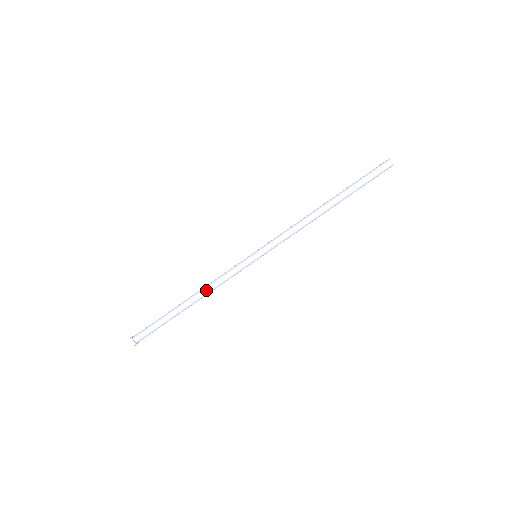
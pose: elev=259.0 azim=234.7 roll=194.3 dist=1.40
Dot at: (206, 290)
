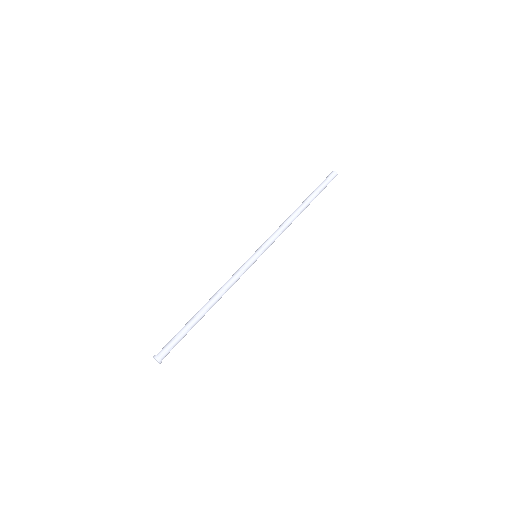
Dot at: (218, 291)
